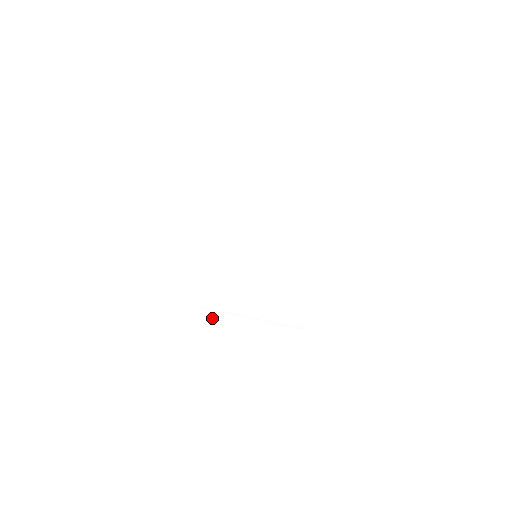
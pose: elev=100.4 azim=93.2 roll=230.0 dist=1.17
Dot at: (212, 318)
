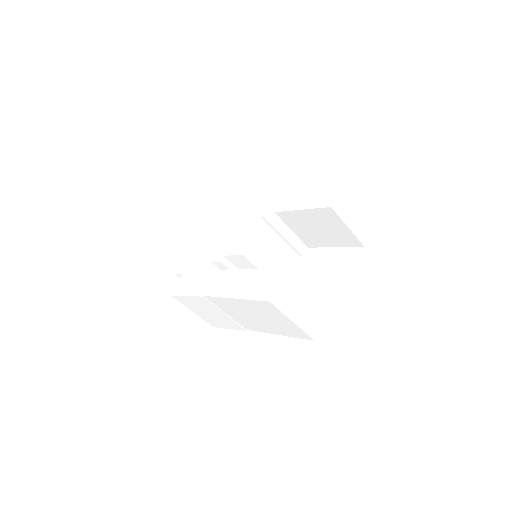
Dot at: (205, 301)
